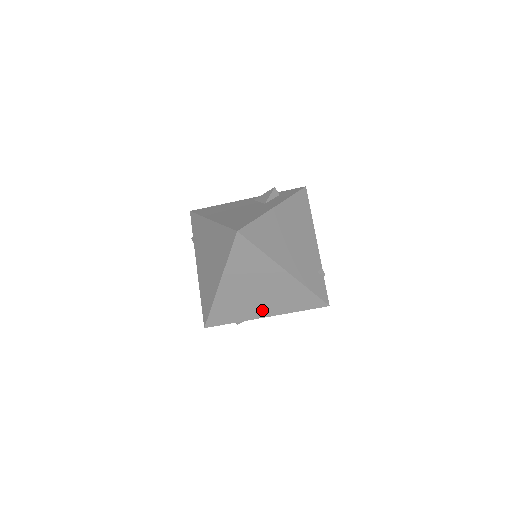
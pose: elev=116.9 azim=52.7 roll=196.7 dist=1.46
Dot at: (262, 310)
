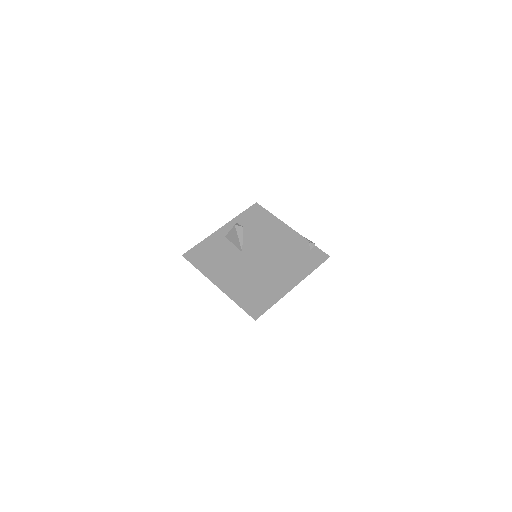
Dot at: occluded
